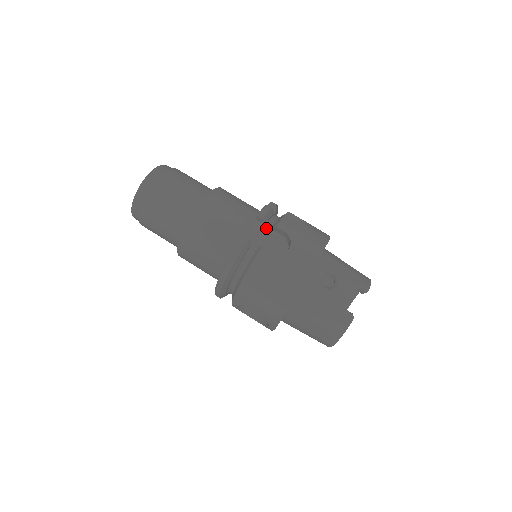
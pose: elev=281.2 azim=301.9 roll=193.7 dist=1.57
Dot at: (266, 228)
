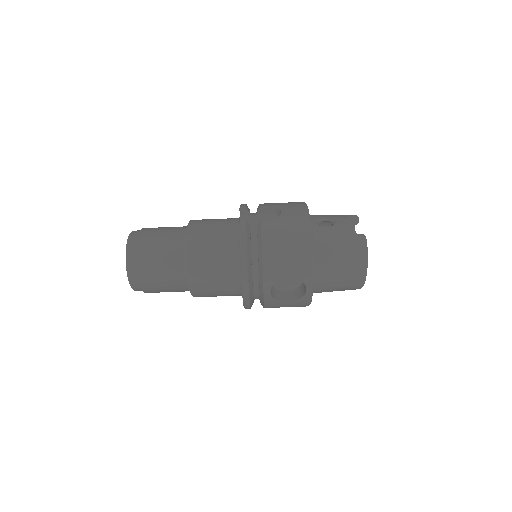
Dot at: (252, 216)
